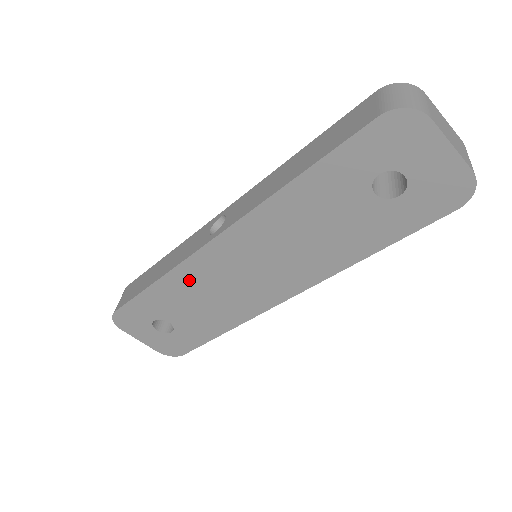
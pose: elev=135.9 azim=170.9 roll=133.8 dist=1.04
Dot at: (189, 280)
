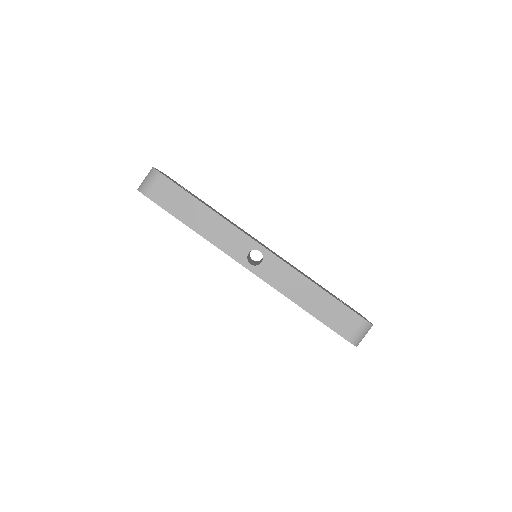
Dot at: occluded
